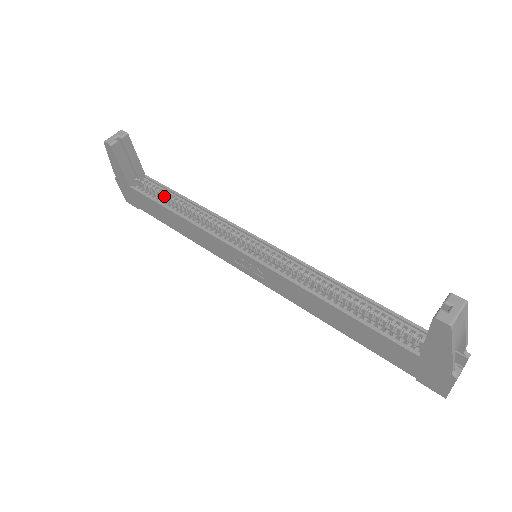
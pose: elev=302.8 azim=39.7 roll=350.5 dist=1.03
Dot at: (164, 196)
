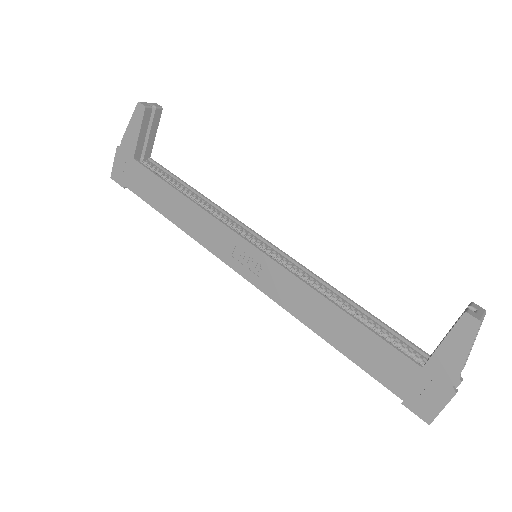
Dot at: (167, 180)
